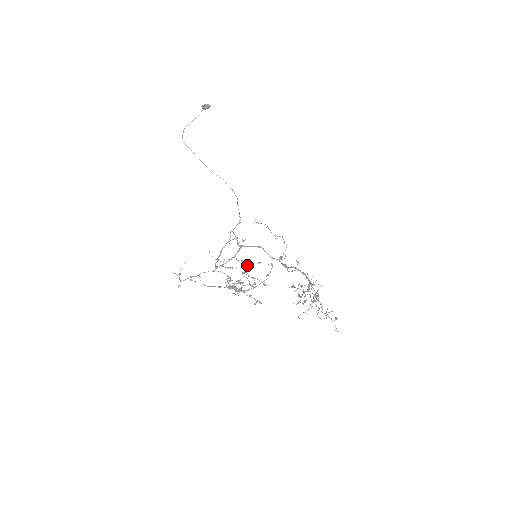
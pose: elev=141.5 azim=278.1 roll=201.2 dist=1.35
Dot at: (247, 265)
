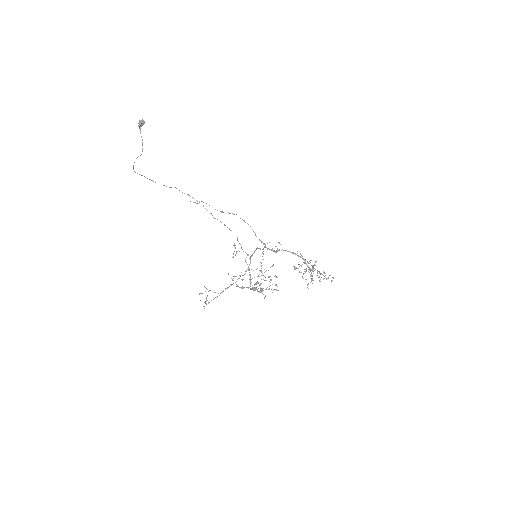
Dot at: occluded
